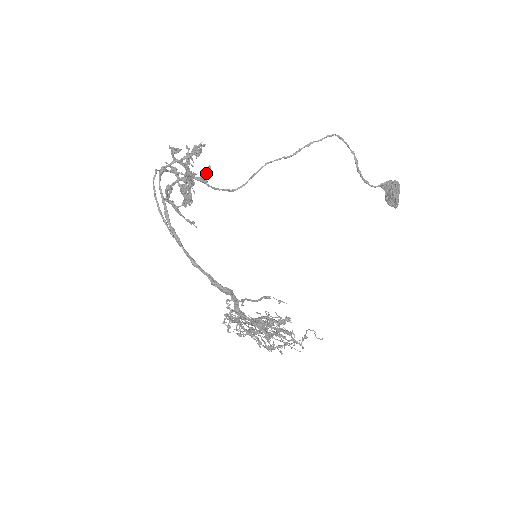
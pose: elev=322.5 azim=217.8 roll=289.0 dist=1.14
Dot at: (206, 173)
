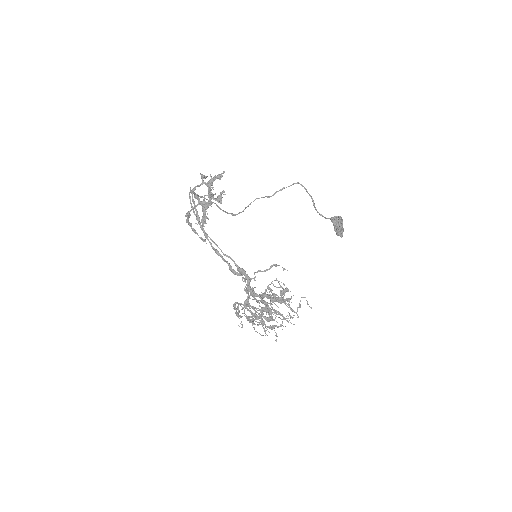
Dot at: (221, 196)
